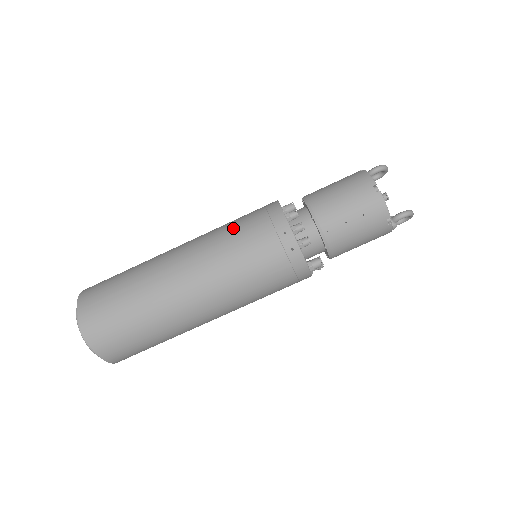
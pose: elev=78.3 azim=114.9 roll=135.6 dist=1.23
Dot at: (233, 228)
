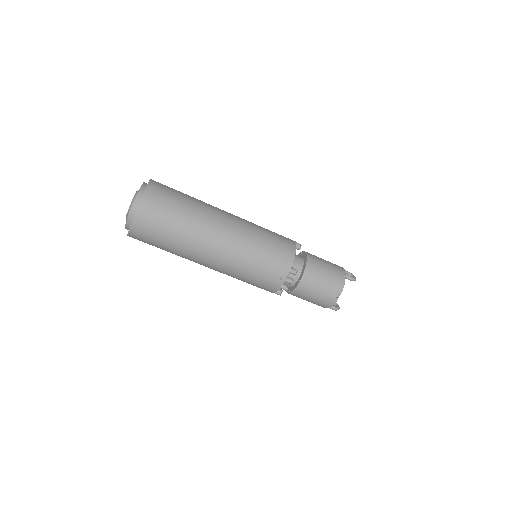
Dot at: (262, 248)
